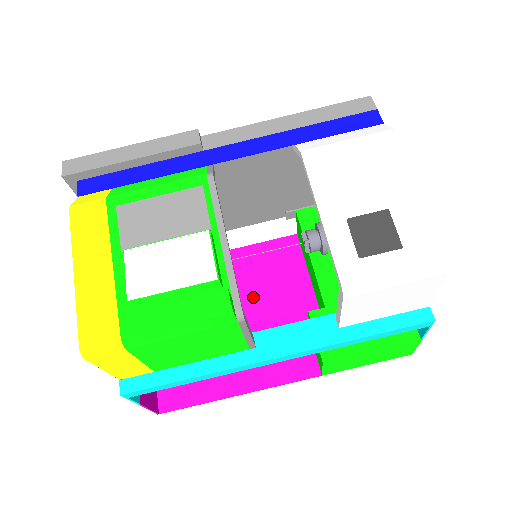
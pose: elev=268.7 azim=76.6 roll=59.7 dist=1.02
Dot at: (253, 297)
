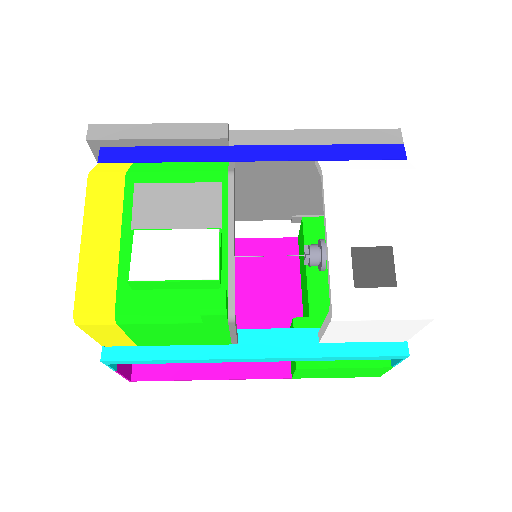
Dot at: (243, 289)
